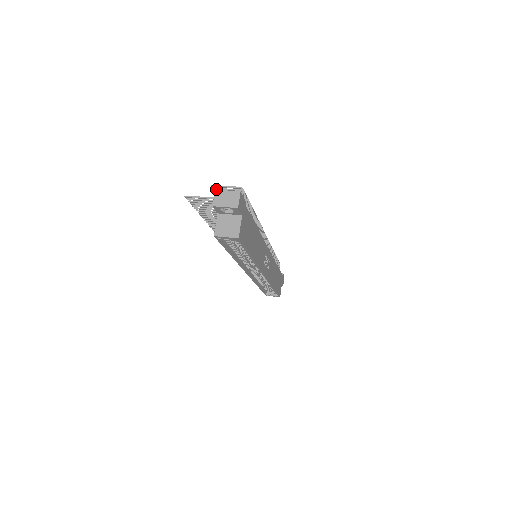
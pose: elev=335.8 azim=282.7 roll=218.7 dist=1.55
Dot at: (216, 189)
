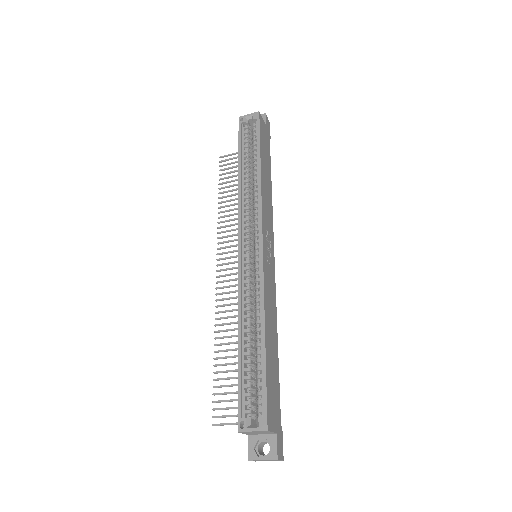
Dot at: occluded
